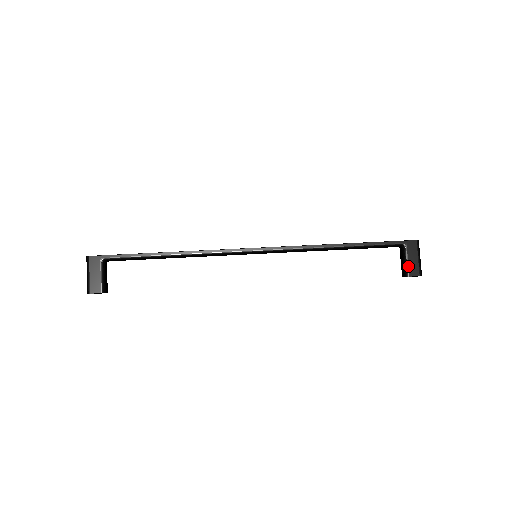
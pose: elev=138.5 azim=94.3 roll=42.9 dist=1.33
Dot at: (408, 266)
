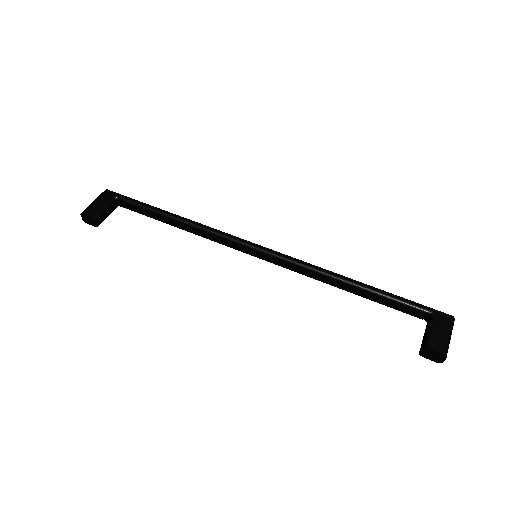
Dot at: (430, 337)
